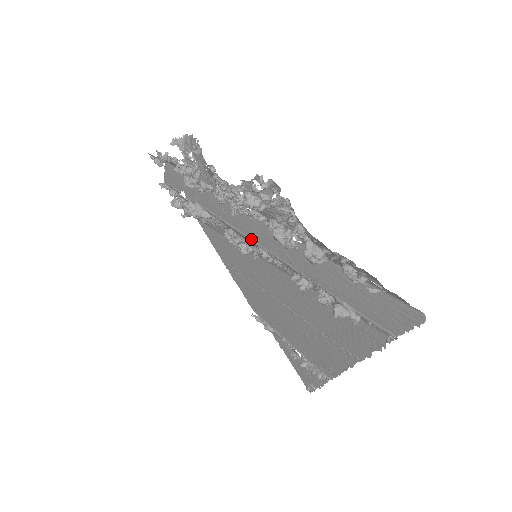
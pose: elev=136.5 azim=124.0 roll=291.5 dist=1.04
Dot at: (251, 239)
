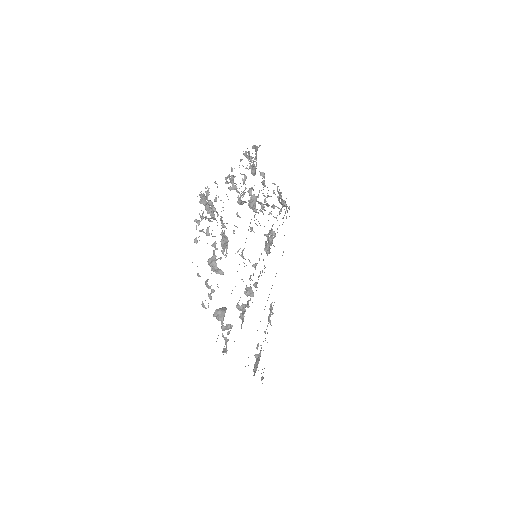
Dot at: occluded
